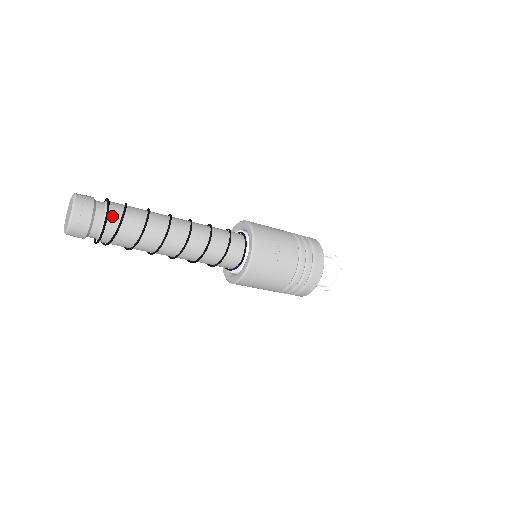
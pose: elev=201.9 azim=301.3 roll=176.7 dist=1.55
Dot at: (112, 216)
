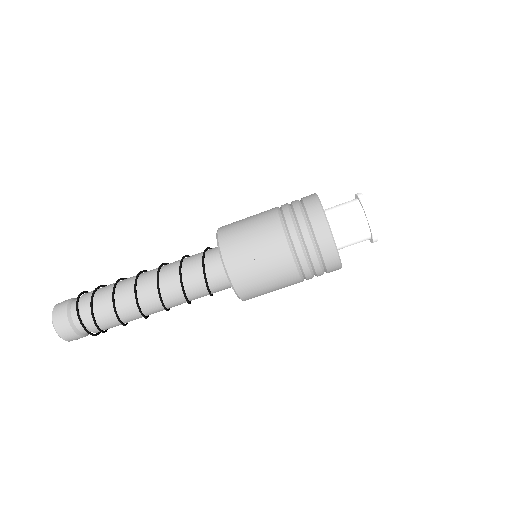
Dot at: (84, 313)
